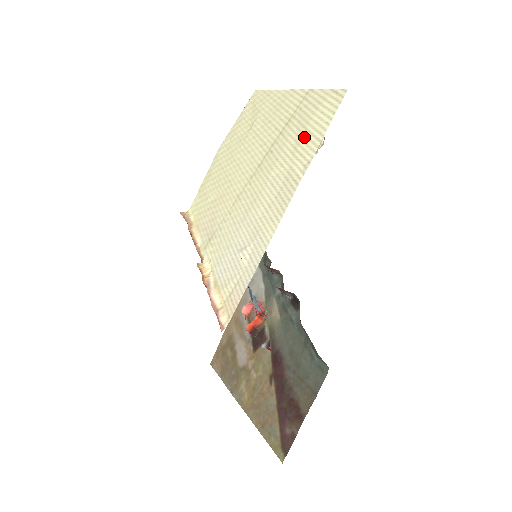
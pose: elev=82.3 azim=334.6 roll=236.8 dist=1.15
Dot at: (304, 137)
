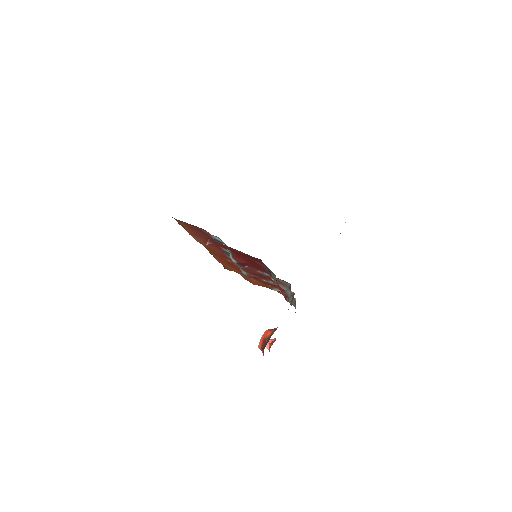
Dot at: occluded
